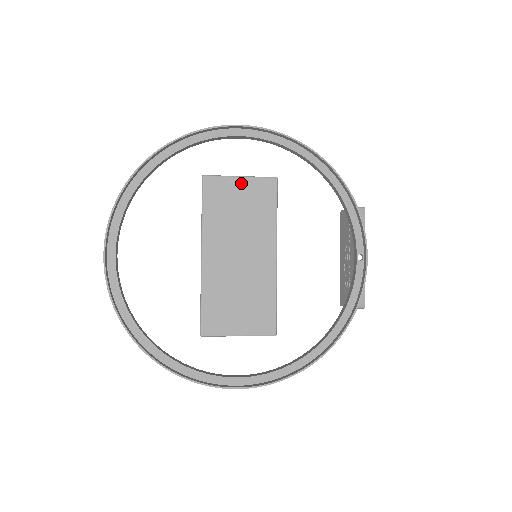
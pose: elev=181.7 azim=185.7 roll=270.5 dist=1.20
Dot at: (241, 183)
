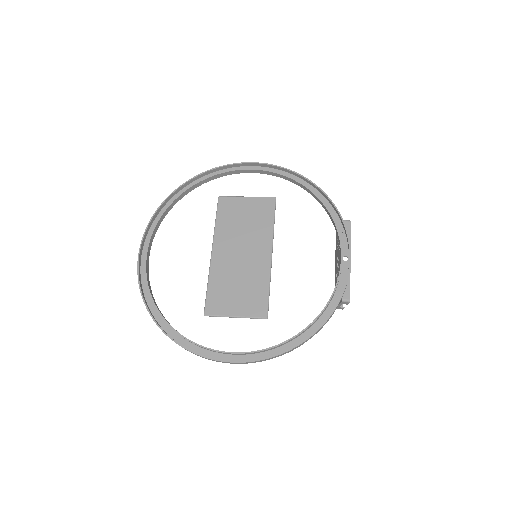
Dot at: (247, 201)
